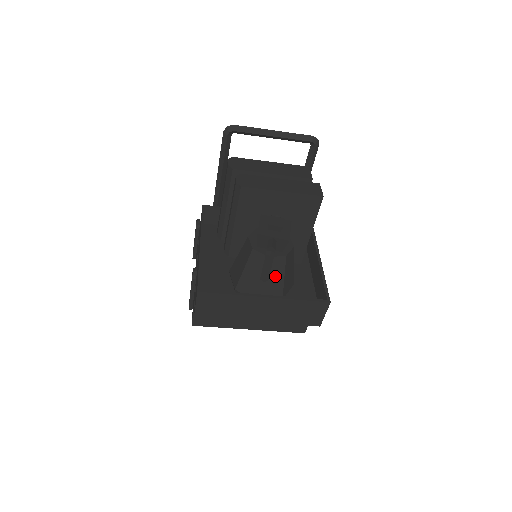
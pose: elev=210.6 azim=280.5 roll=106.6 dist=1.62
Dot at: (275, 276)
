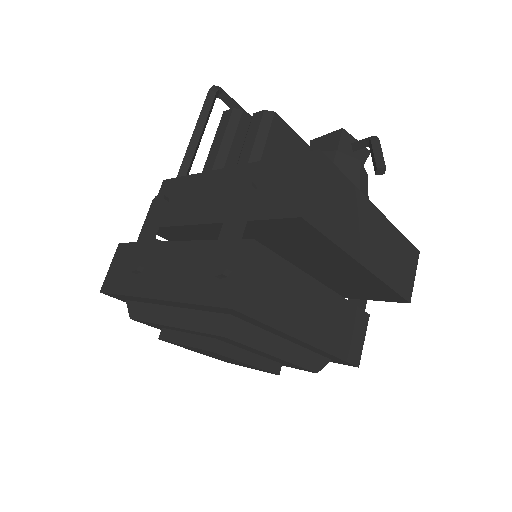
Dot at: occluded
